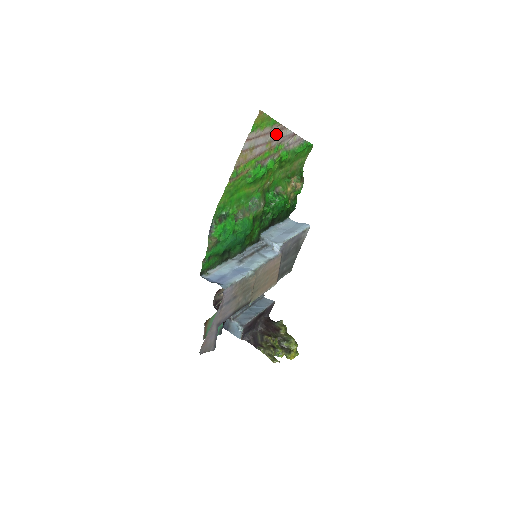
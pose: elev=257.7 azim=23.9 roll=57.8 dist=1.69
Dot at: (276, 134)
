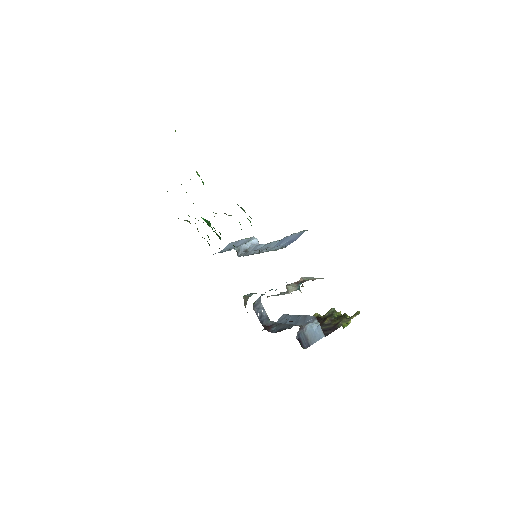
Dot at: occluded
